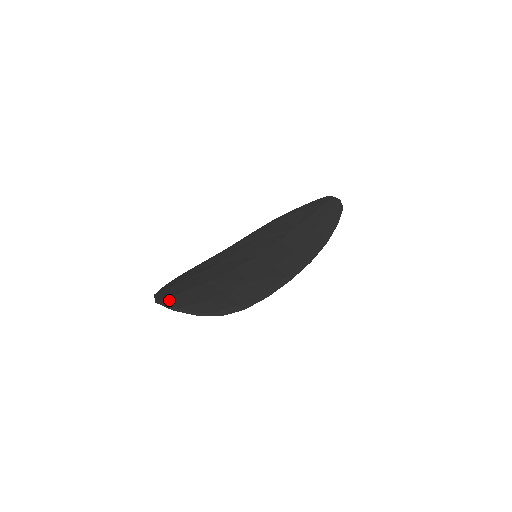
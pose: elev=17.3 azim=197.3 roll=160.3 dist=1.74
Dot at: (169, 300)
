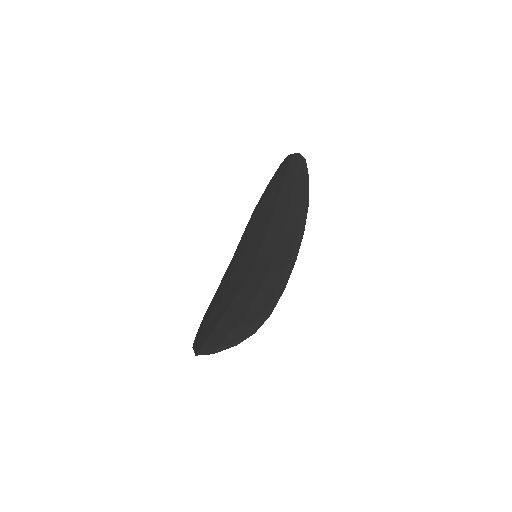
Dot at: (205, 346)
